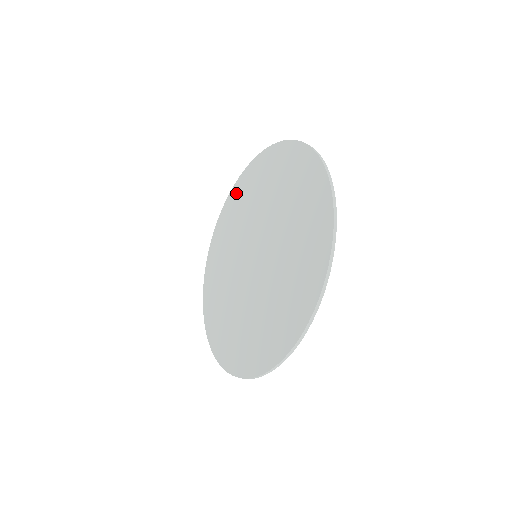
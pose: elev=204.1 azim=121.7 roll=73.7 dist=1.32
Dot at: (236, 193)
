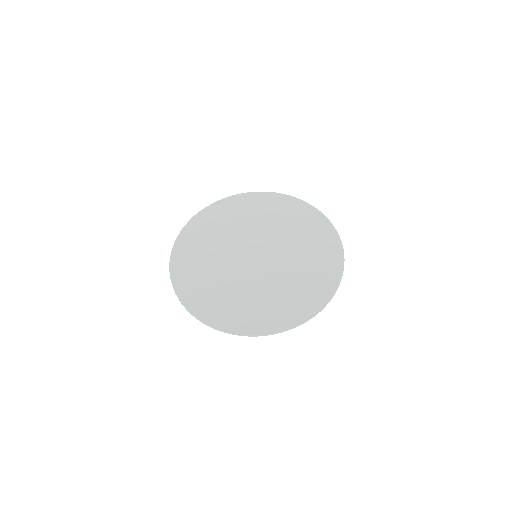
Dot at: (256, 199)
